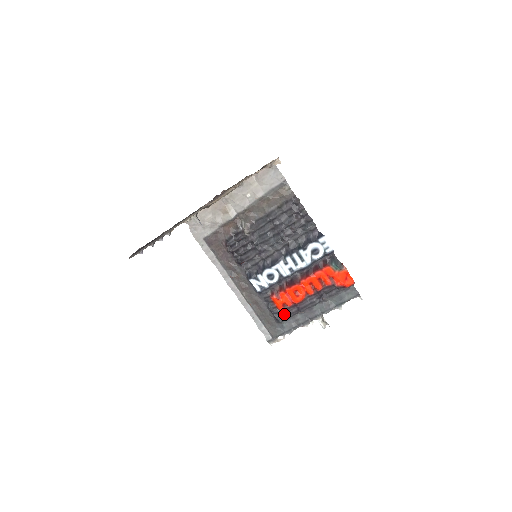
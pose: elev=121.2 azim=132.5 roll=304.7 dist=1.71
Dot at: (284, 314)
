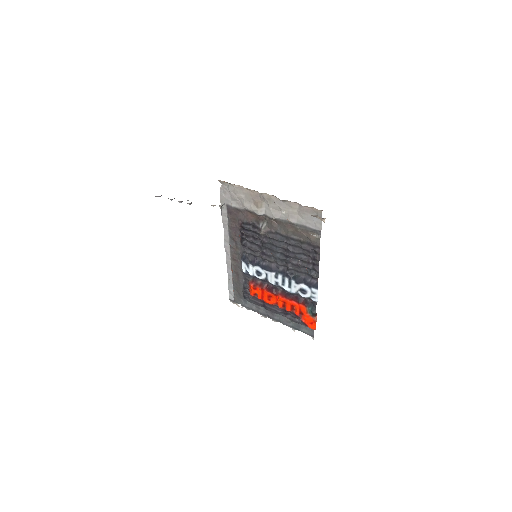
Dot at: (252, 298)
